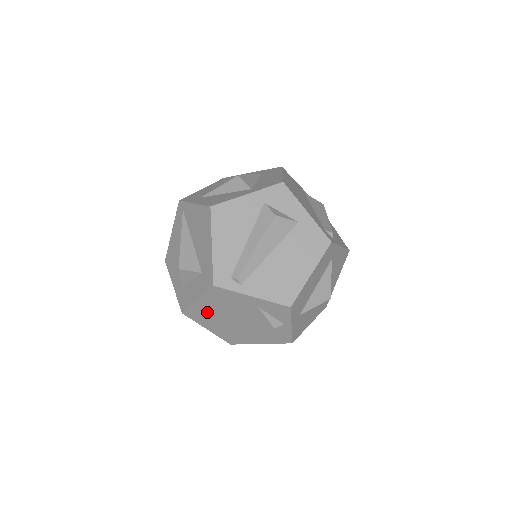
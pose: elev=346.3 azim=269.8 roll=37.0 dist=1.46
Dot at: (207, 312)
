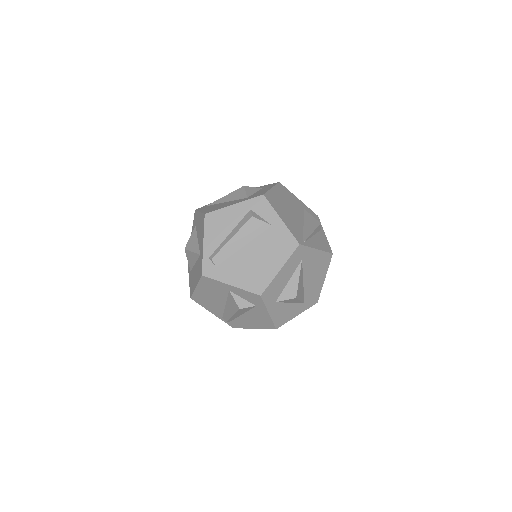
Dot at: (279, 201)
